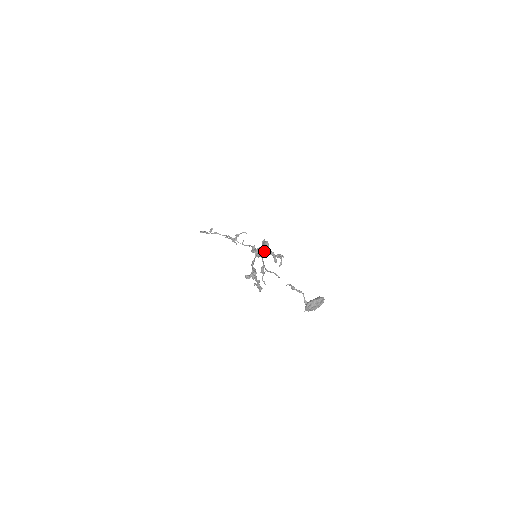
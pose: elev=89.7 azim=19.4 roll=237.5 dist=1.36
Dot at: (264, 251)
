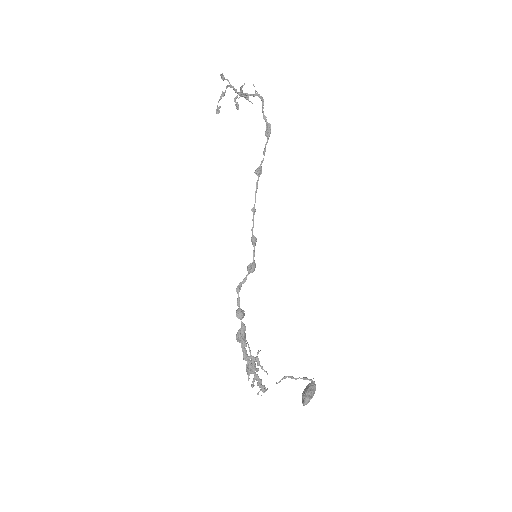
Dot at: (242, 334)
